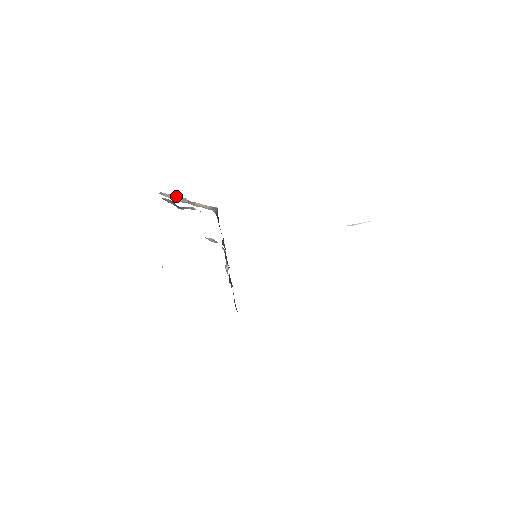
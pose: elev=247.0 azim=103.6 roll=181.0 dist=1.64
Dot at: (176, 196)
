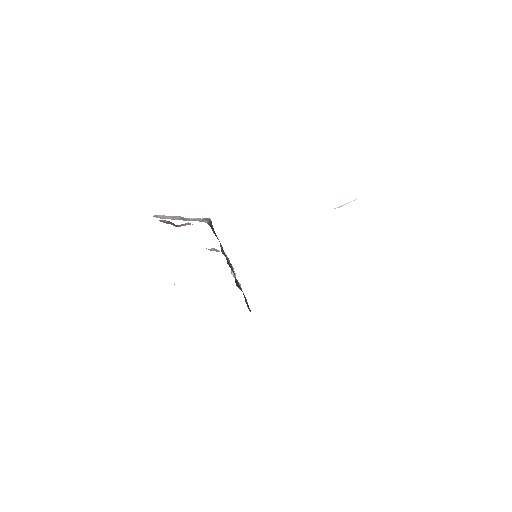
Dot at: (170, 216)
